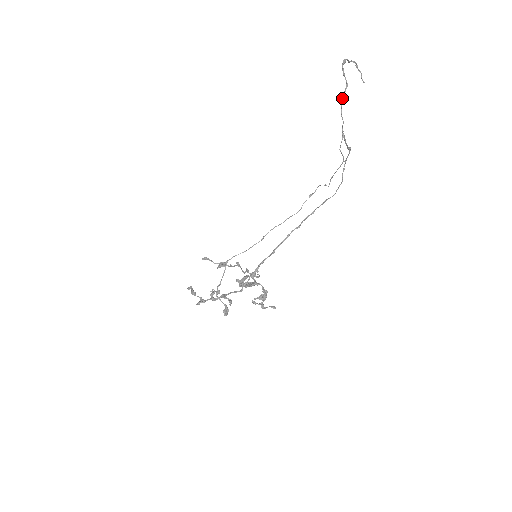
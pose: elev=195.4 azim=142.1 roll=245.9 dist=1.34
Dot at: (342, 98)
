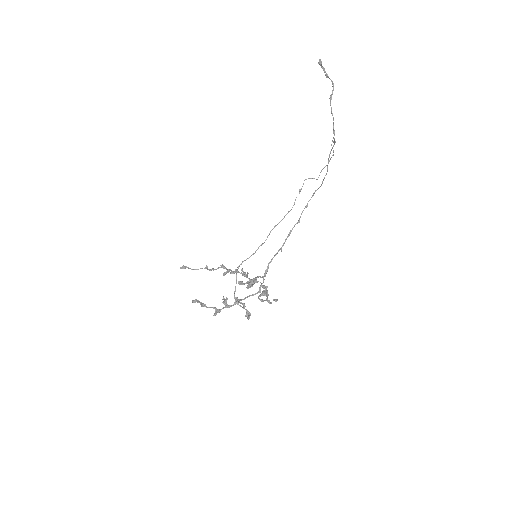
Dot at: (331, 97)
